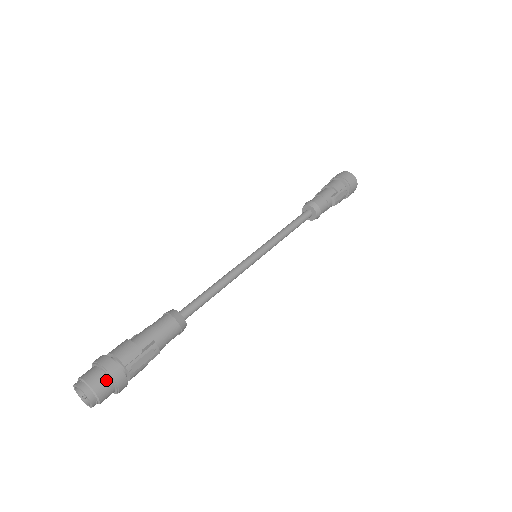
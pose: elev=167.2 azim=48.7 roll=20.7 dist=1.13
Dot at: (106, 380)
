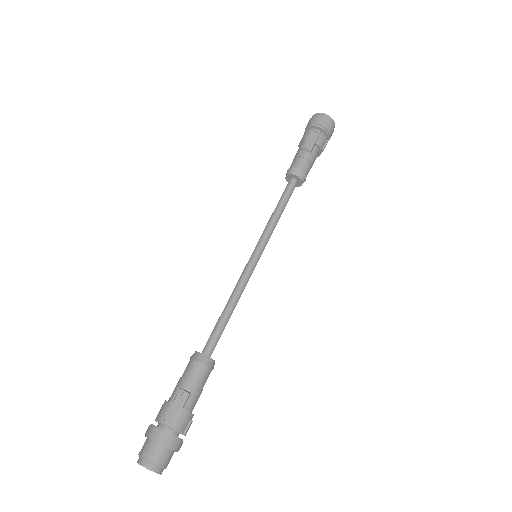
Dot at: (150, 443)
